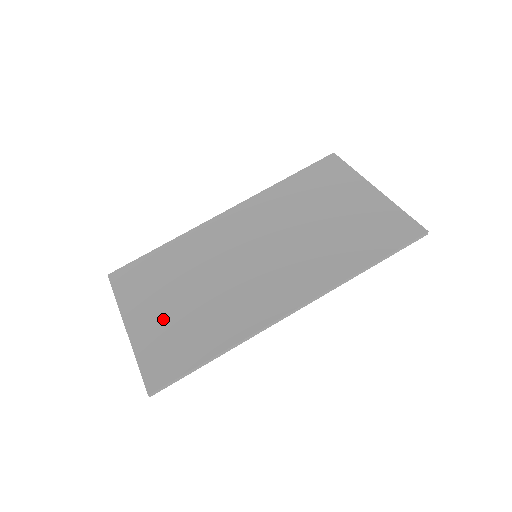
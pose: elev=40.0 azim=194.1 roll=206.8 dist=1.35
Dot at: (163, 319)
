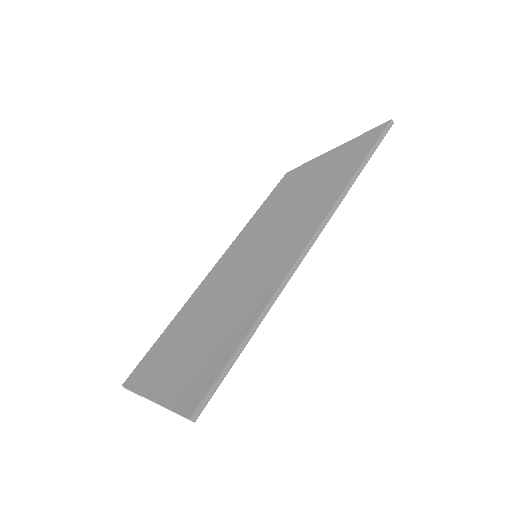
Dot at: (185, 359)
